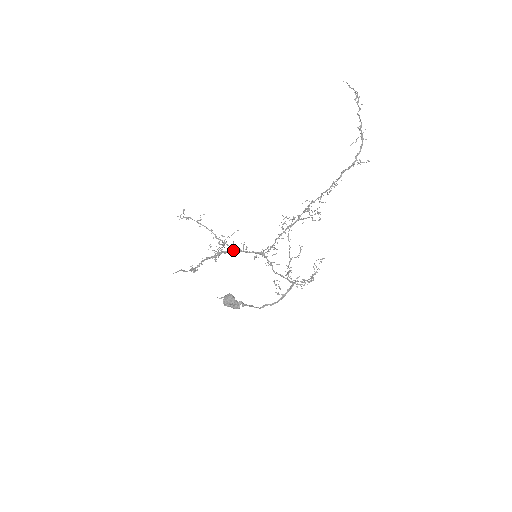
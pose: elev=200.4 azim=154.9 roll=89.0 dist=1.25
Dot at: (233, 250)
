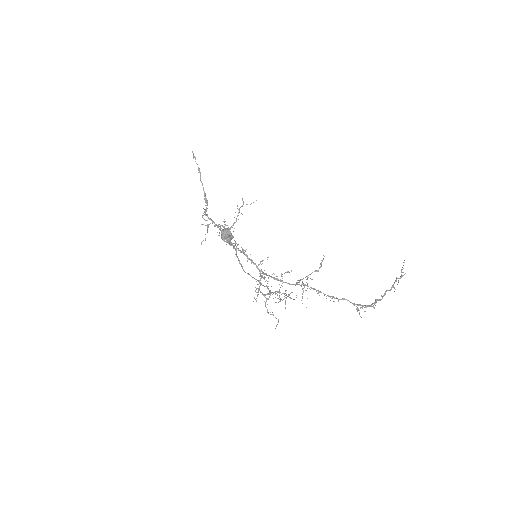
Dot at: (239, 250)
